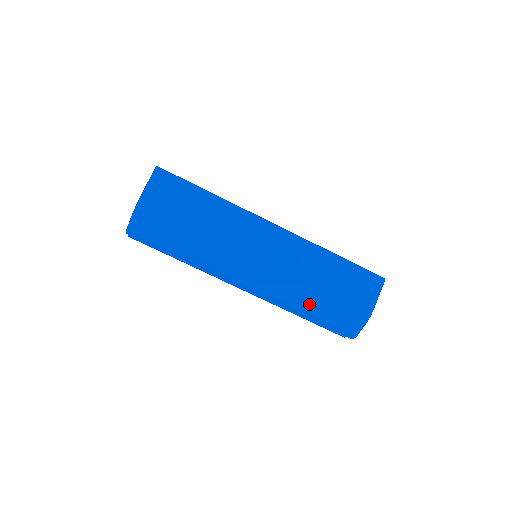
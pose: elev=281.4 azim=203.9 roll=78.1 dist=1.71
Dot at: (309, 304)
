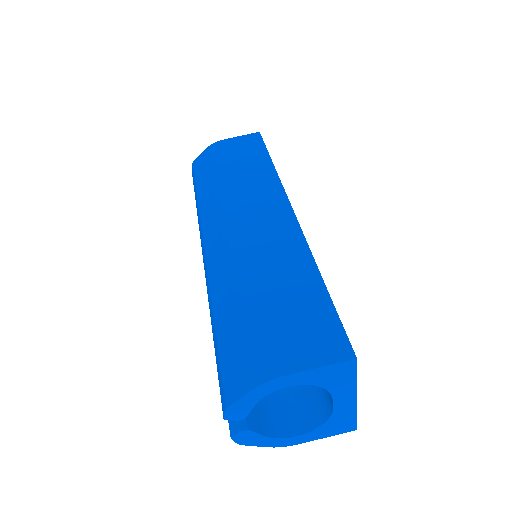
Dot at: (227, 305)
